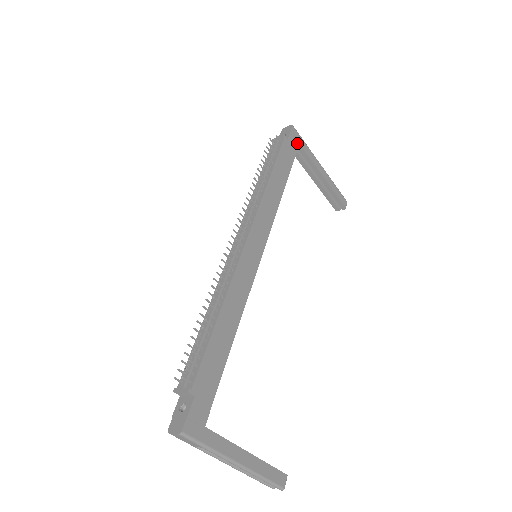
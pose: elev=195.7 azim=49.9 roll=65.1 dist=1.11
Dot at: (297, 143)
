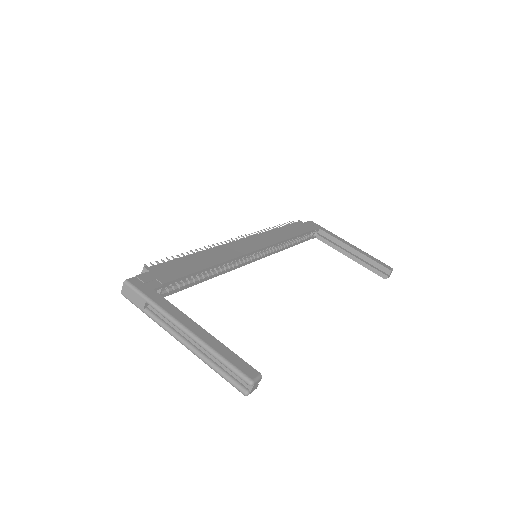
Dot at: (316, 228)
